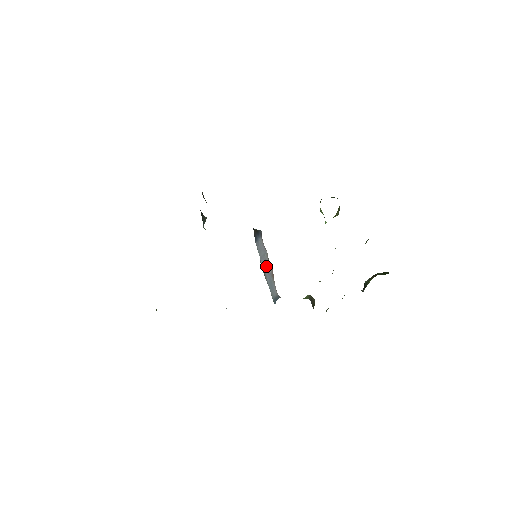
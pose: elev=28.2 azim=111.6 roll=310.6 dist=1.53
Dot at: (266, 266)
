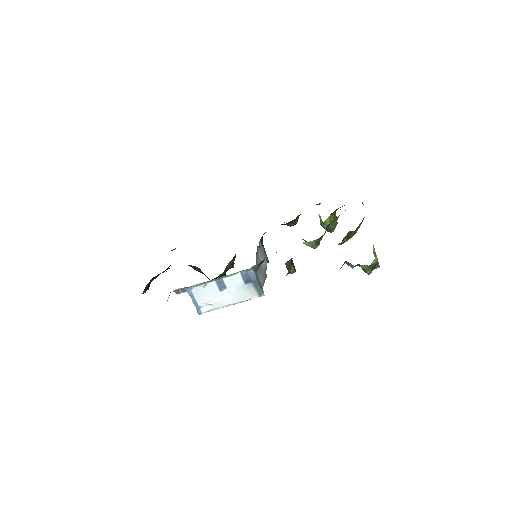
Dot at: occluded
